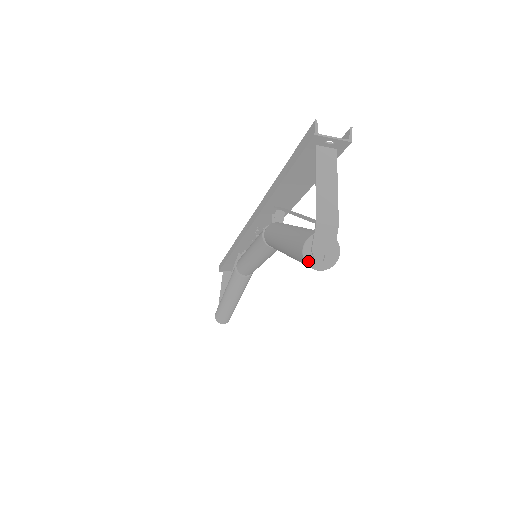
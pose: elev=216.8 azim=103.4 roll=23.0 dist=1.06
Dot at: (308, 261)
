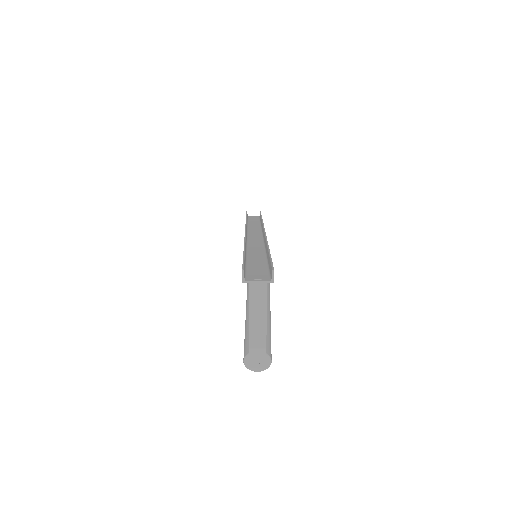
Dot at: (249, 368)
